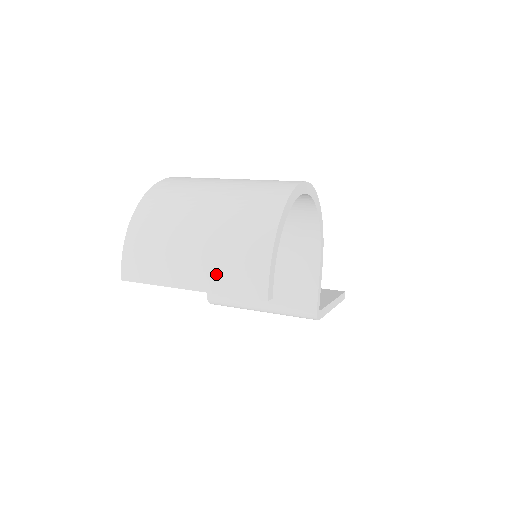
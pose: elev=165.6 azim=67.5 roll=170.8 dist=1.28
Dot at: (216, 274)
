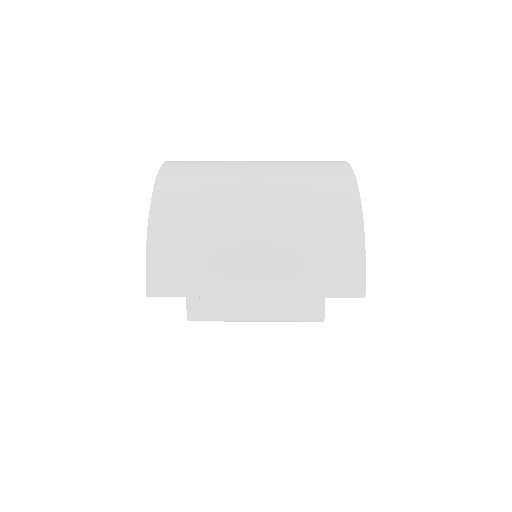
Dot at: (294, 272)
